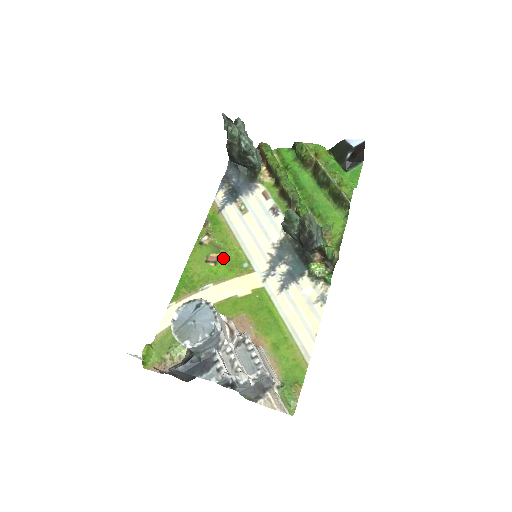
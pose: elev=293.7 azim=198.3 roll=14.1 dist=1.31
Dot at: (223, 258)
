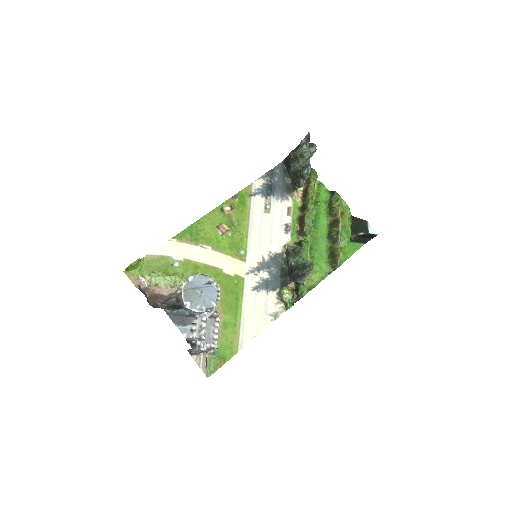
Dot at: (231, 235)
